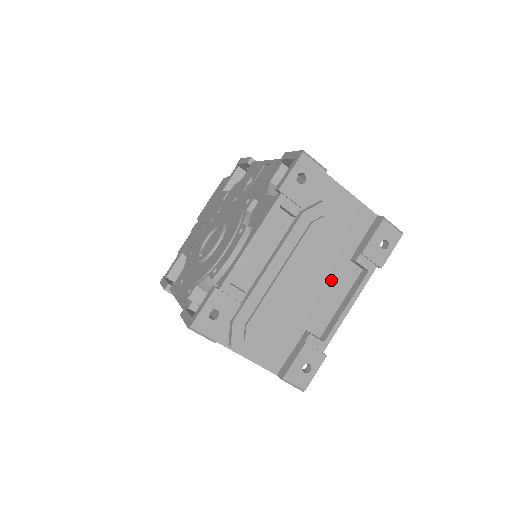
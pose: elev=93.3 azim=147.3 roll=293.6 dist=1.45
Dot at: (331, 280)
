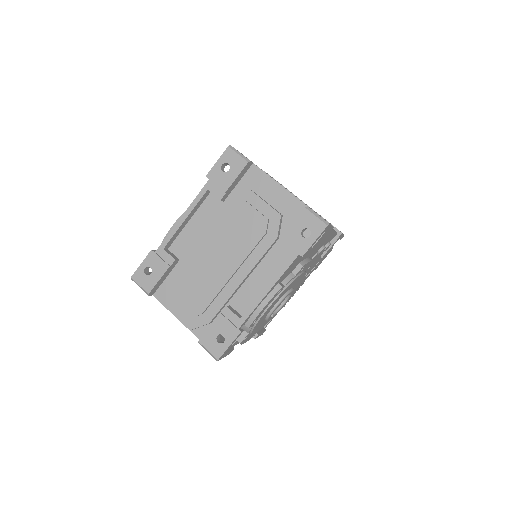
Dot at: (252, 261)
